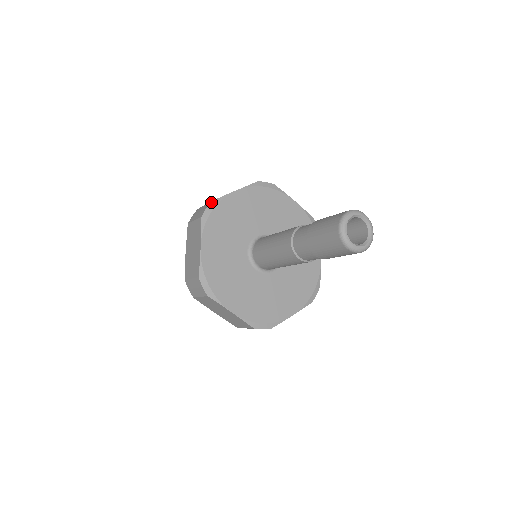
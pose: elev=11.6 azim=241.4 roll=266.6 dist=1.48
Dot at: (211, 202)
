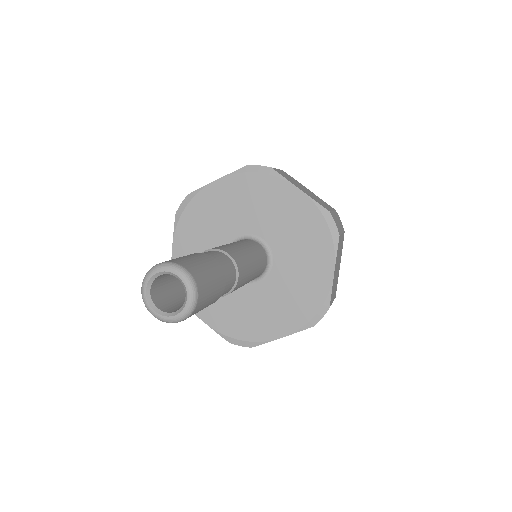
Dot at: (187, 196)
